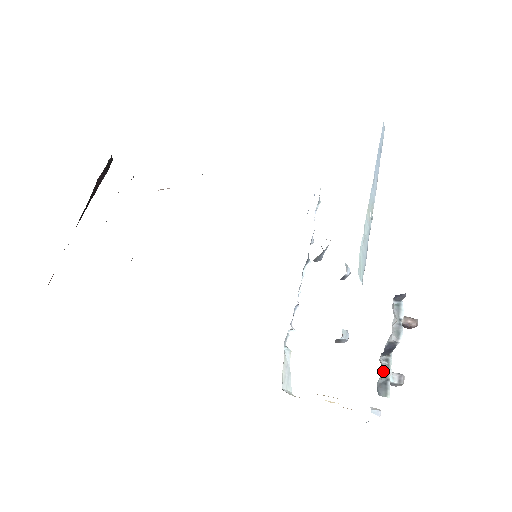
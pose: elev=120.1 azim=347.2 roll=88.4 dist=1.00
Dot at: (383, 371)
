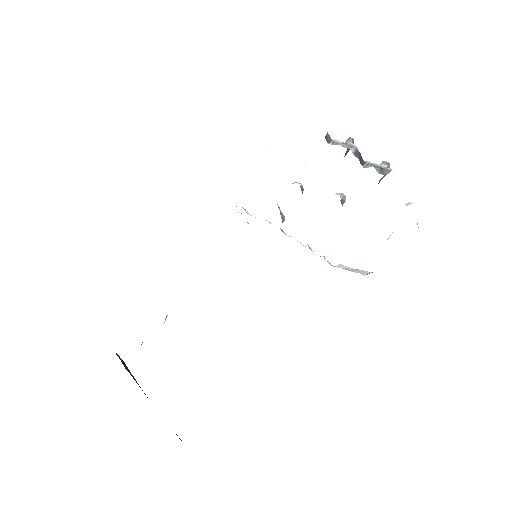
Dot at: occluded
